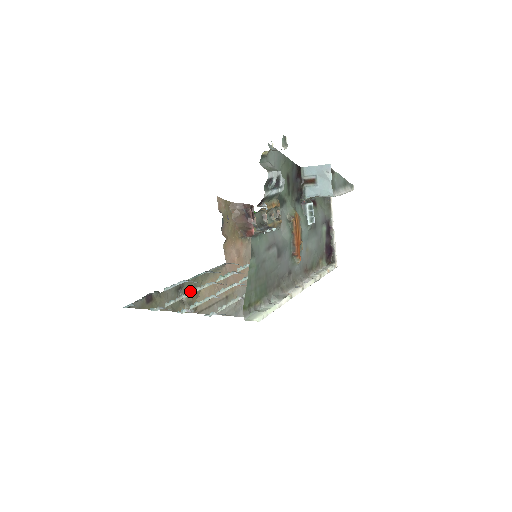
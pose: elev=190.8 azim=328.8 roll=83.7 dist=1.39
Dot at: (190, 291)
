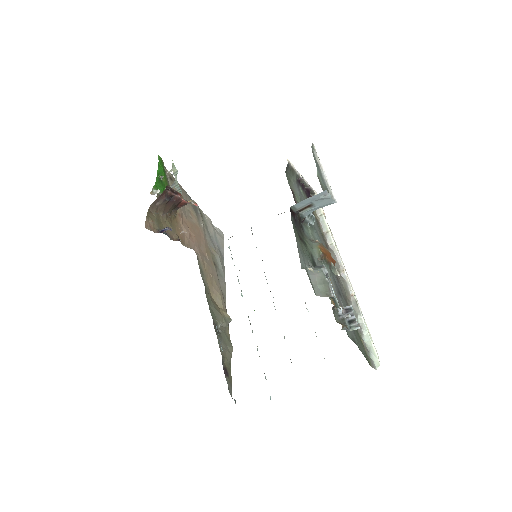
Dot at: (216, 314)
